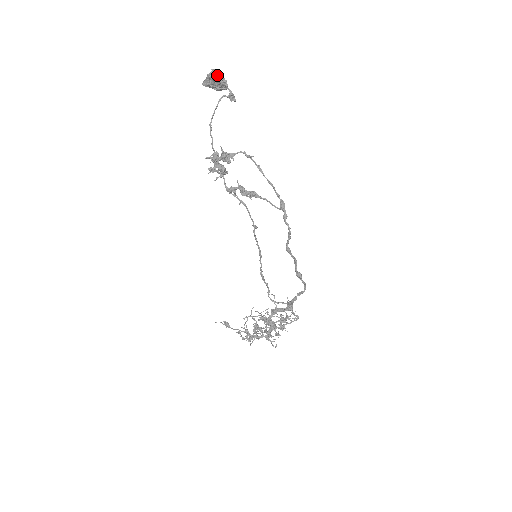
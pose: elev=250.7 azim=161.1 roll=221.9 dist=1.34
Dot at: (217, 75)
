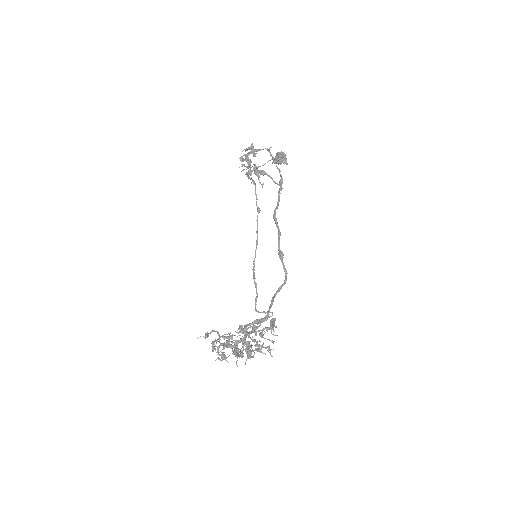
Dot at: (281, 151)
